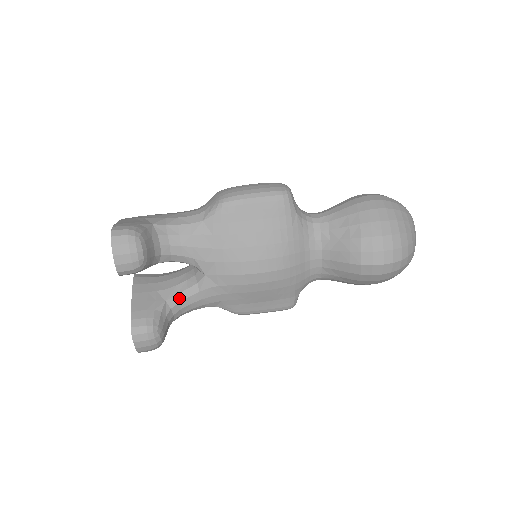
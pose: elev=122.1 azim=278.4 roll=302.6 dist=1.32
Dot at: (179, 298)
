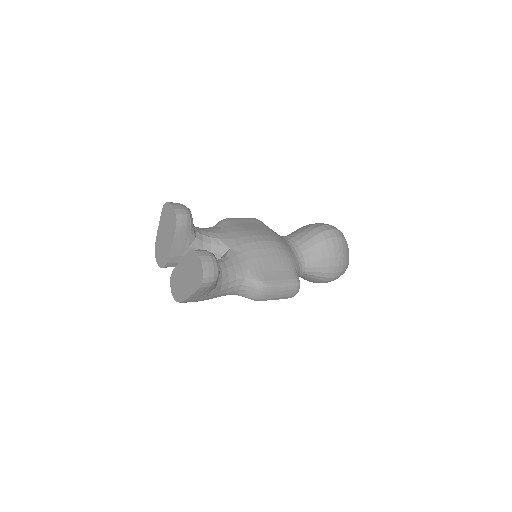
Dot at: occluded
